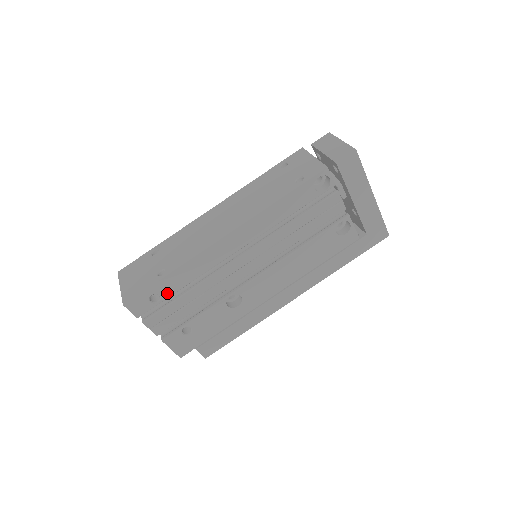
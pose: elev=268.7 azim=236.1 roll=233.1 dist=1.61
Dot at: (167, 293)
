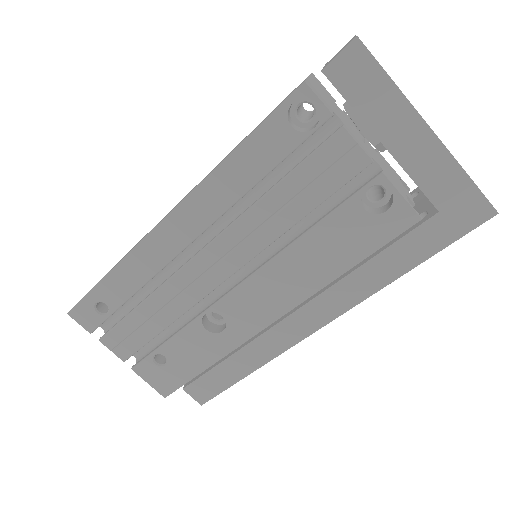
Dot at: (114, 302)
